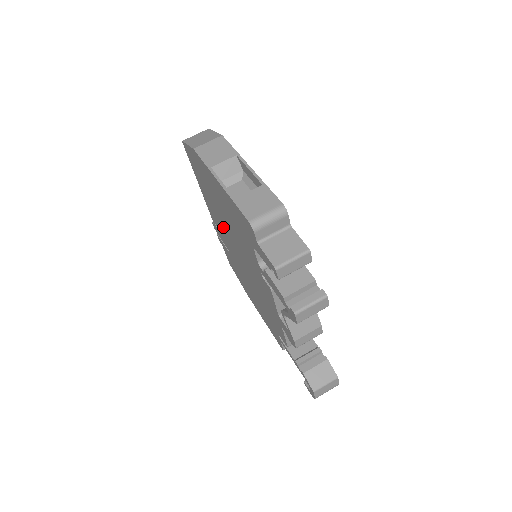
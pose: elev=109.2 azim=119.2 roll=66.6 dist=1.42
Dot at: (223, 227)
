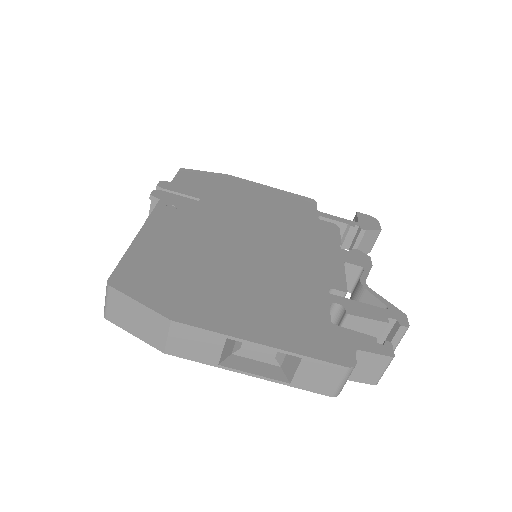
Dot at: occluded
